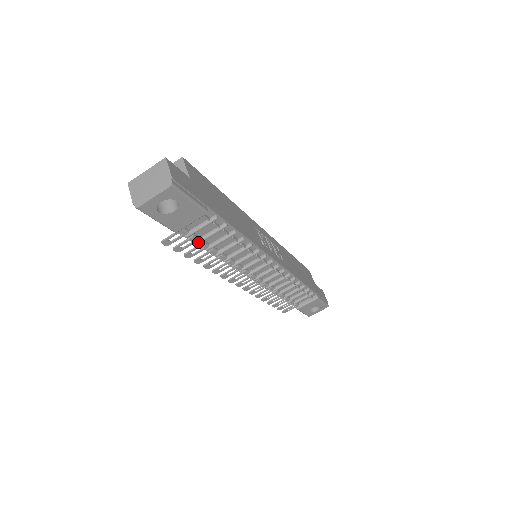
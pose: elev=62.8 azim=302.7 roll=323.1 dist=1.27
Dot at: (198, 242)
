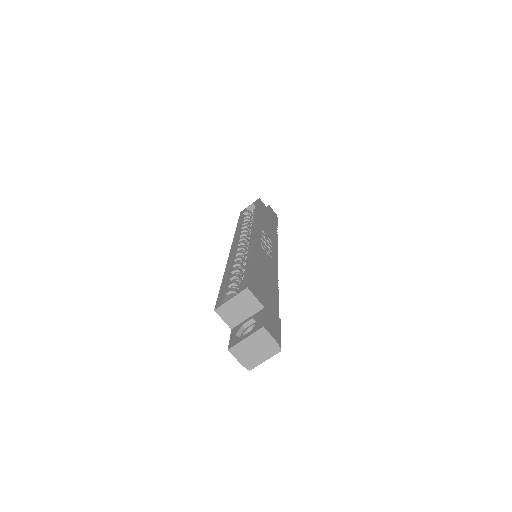
Dot at: occluded
